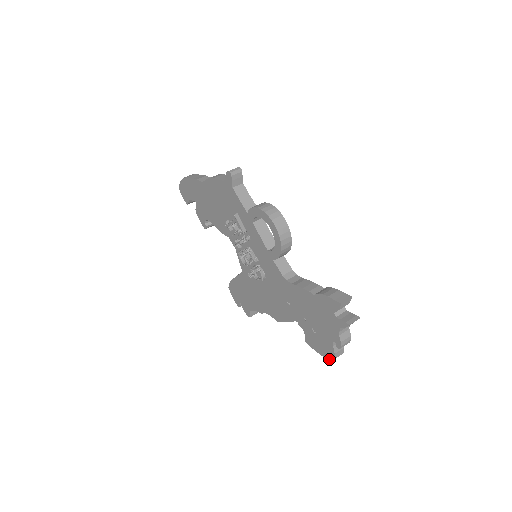
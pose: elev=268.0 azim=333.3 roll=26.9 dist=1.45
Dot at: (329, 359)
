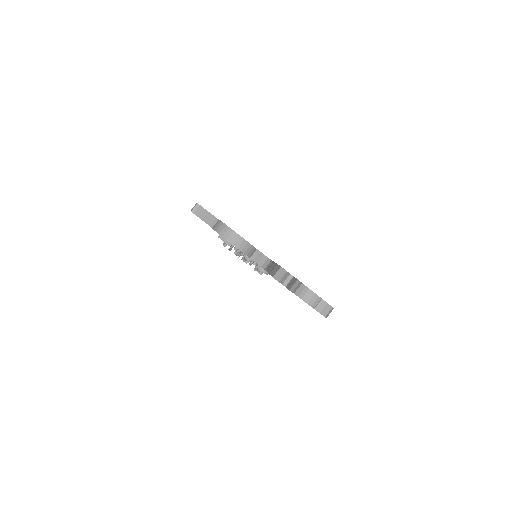
Dot at: (325, 317)
